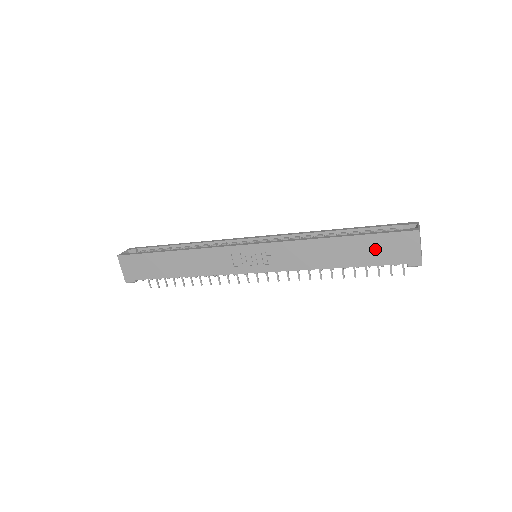
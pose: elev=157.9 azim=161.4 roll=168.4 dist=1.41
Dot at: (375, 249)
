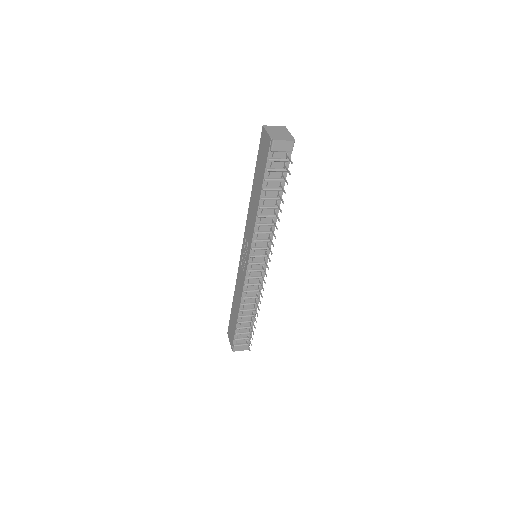
Dot at: (260, 166)
